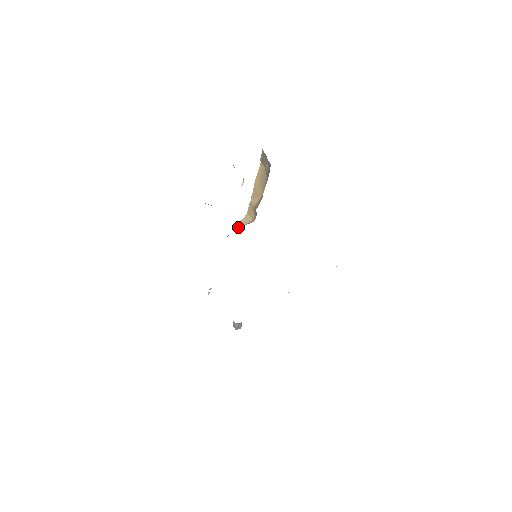
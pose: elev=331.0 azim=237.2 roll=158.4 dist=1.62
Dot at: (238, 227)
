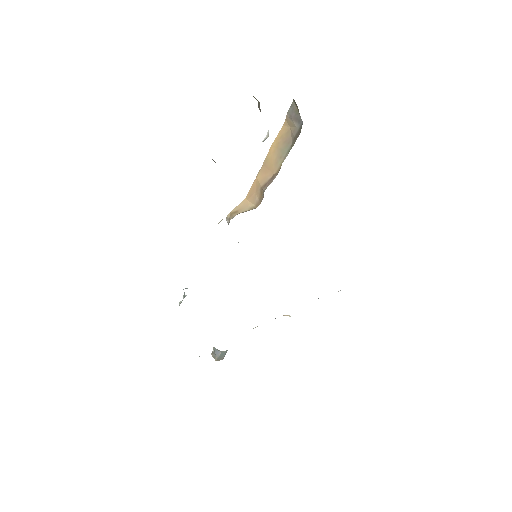
Dot at: (230, 215)
